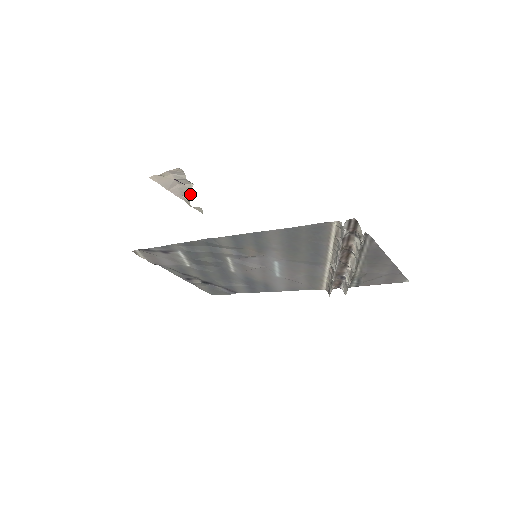
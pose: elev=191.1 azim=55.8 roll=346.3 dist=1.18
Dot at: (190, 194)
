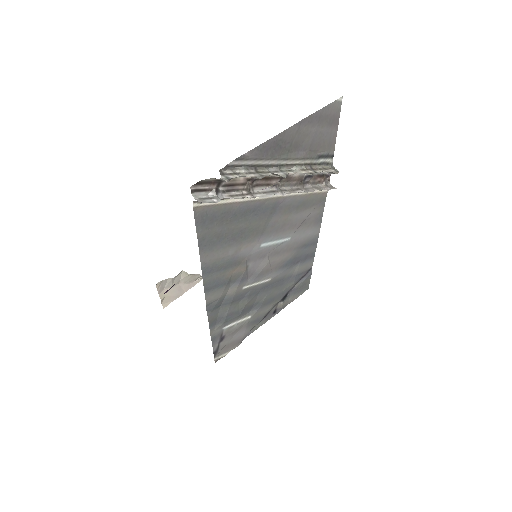
Dot at: (194, 275)
